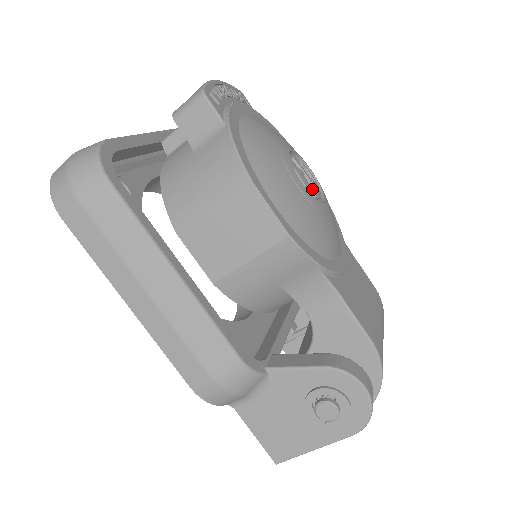
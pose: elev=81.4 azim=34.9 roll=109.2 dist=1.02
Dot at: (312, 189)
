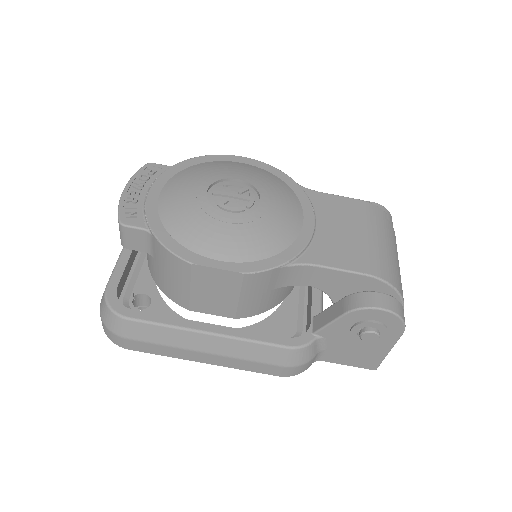
Dot at: (244, 201)
